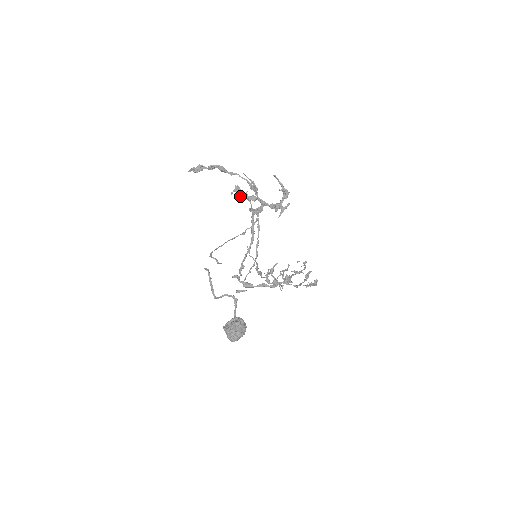
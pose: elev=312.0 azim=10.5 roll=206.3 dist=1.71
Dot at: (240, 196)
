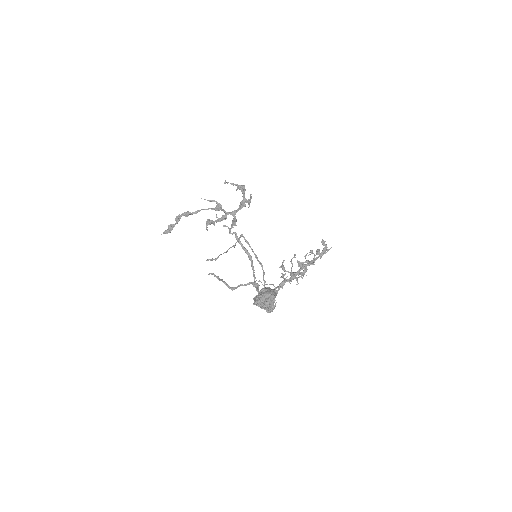
Dot at: (213, 223)
